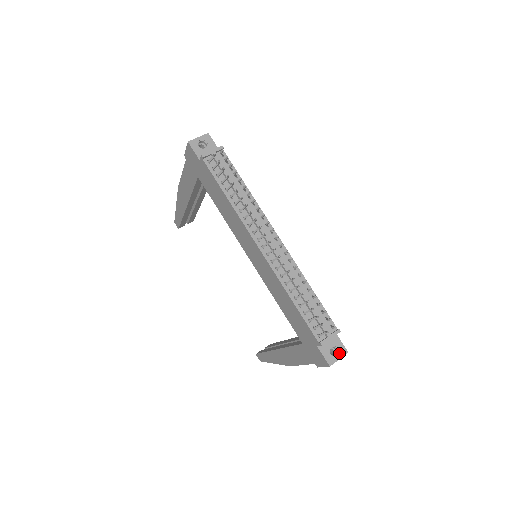
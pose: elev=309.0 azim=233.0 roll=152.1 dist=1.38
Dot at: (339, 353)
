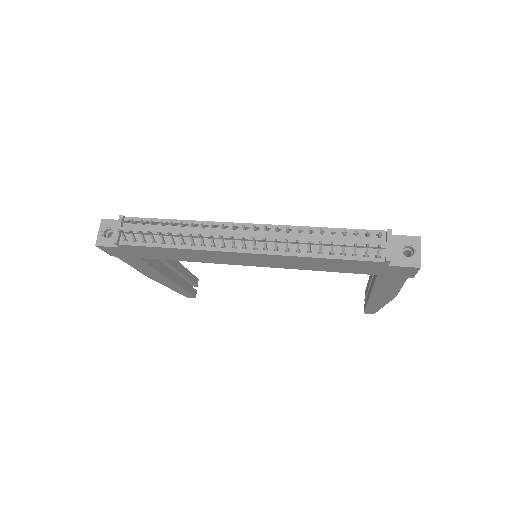
Dot at: (414, 247)
